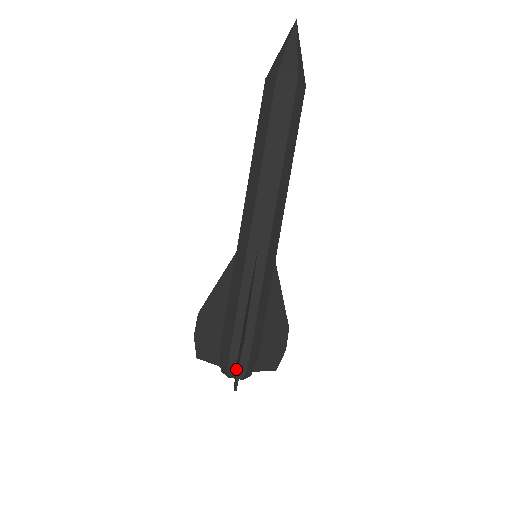
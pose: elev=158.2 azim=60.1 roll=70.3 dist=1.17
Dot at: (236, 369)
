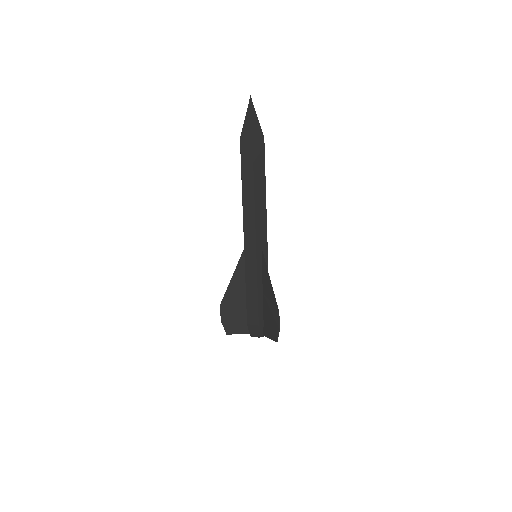
Dot at: (268, 330)
